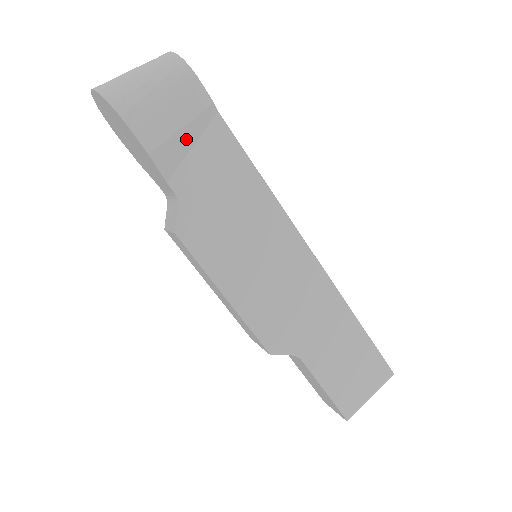
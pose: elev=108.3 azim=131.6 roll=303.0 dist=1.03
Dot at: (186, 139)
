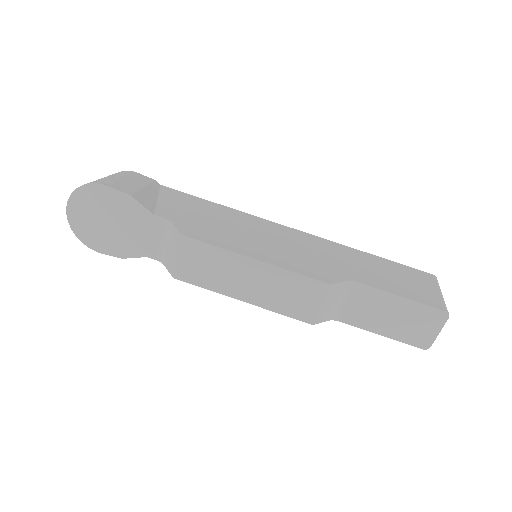
Dot at: (150, 194)
